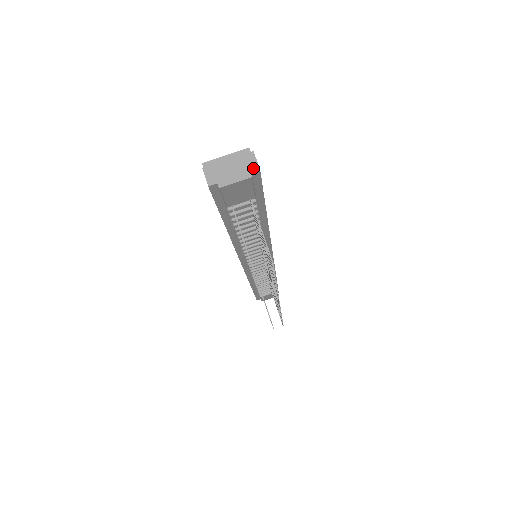
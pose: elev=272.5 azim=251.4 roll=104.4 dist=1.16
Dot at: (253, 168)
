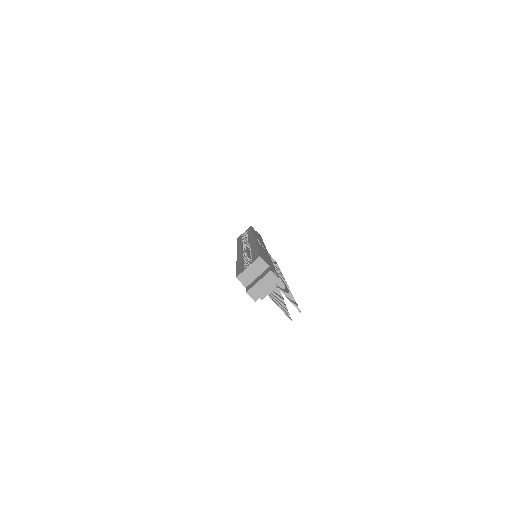
Dot at: (276, 281)
